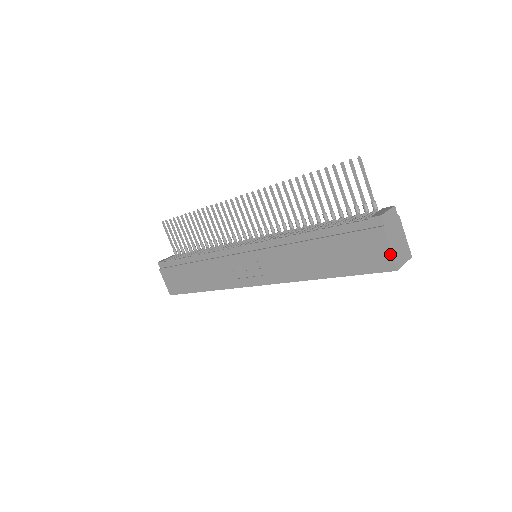
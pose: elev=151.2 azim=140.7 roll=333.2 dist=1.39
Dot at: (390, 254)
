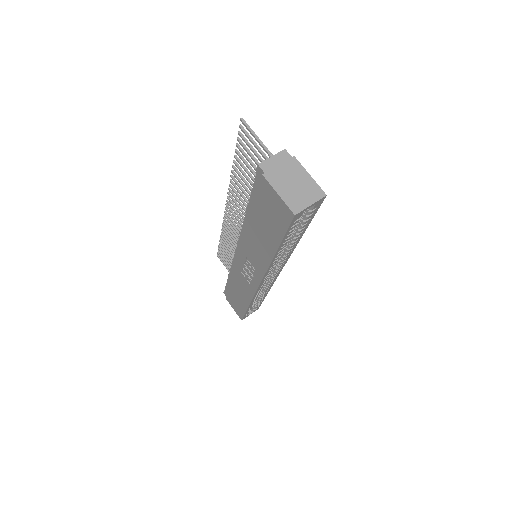
Dot at: (281, 200)
